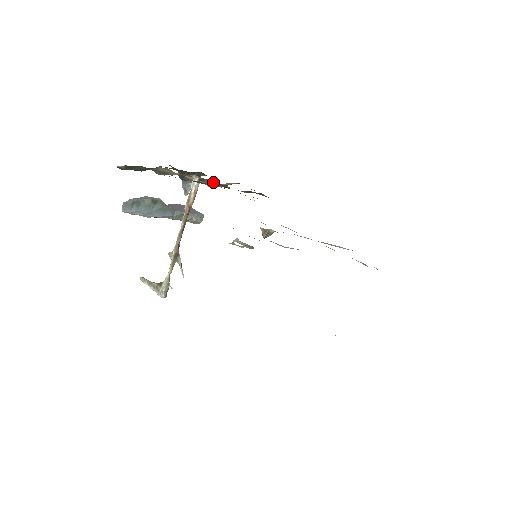
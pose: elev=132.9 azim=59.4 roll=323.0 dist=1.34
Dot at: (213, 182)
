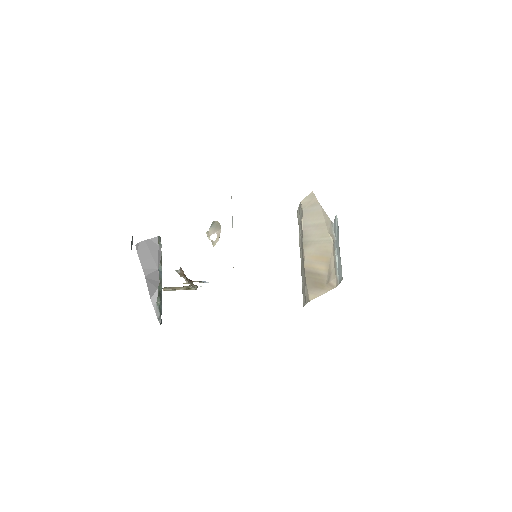
Dot at: occluded
